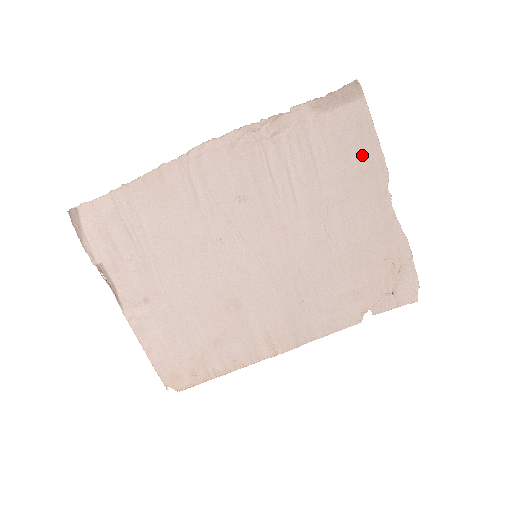
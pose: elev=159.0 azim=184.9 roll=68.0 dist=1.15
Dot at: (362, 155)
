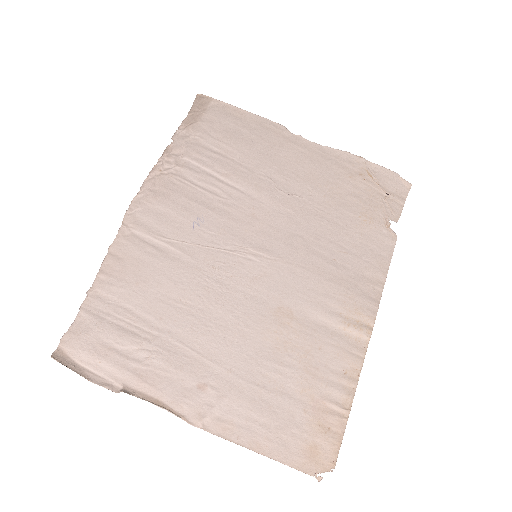
Dot at: (251, 128)
